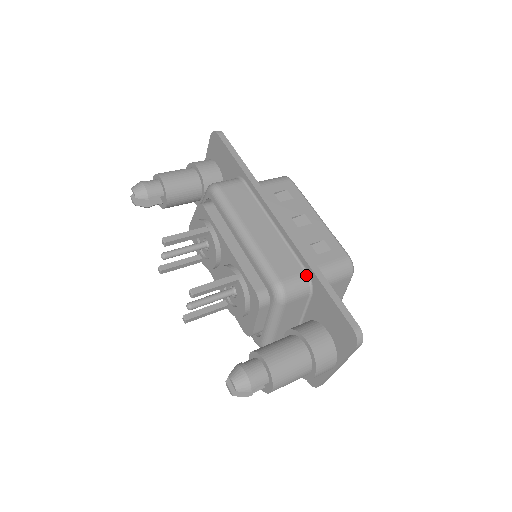
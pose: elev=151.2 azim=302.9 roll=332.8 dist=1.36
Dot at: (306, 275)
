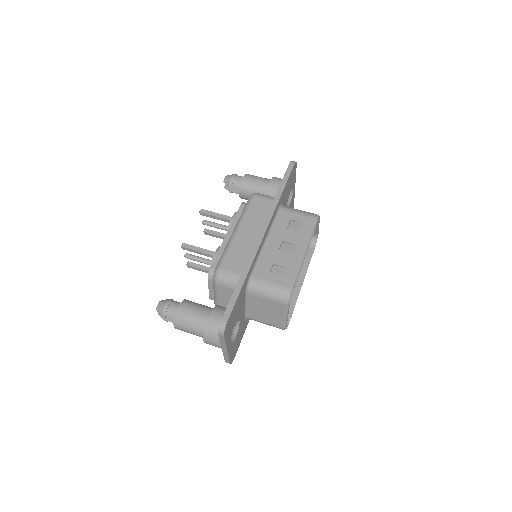
Dot at: occluded
